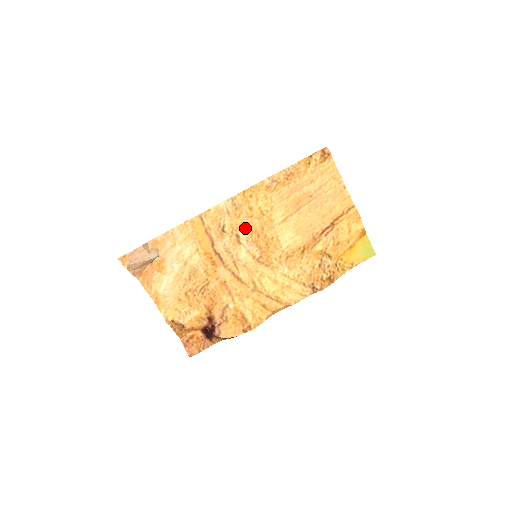
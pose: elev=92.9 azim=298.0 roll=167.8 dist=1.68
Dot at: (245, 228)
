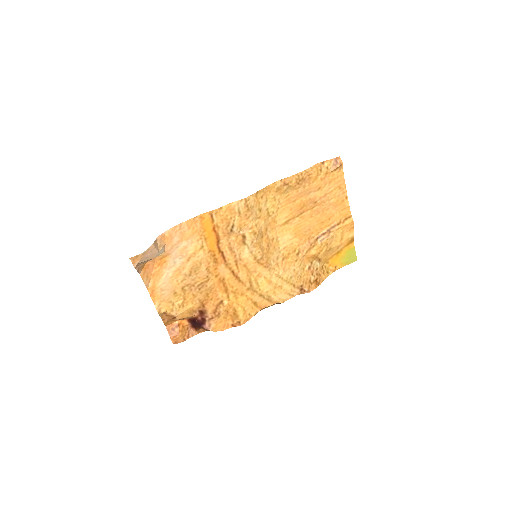
Dot at: (253, 230)
